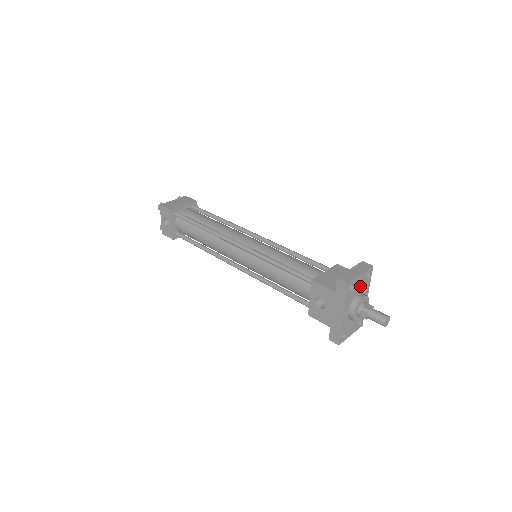
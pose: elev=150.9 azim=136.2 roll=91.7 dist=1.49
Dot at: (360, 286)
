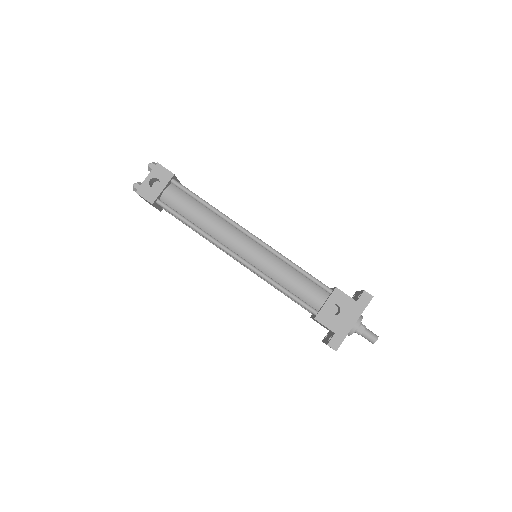
Dot at: occluded
